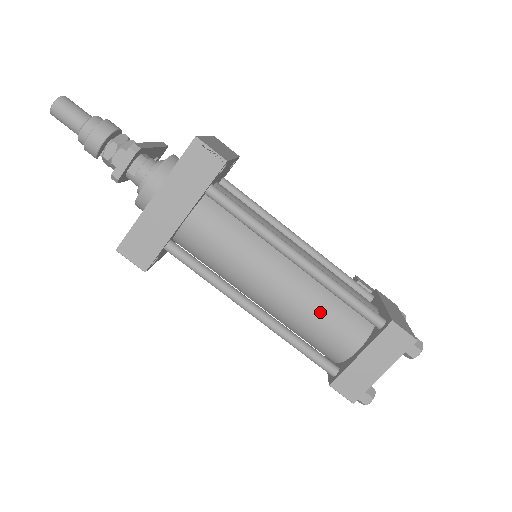
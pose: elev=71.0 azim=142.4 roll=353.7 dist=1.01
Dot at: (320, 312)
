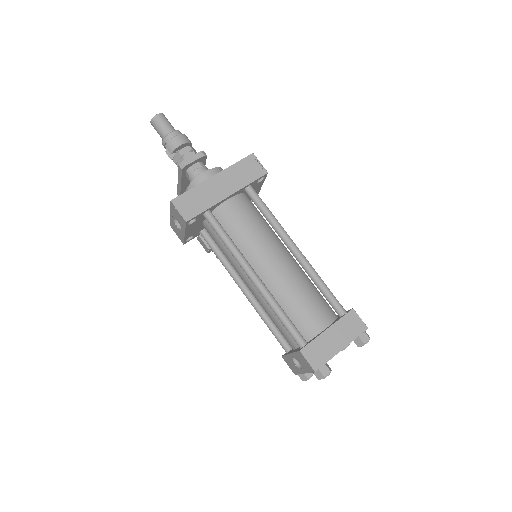
Dot at: (303, 292)
